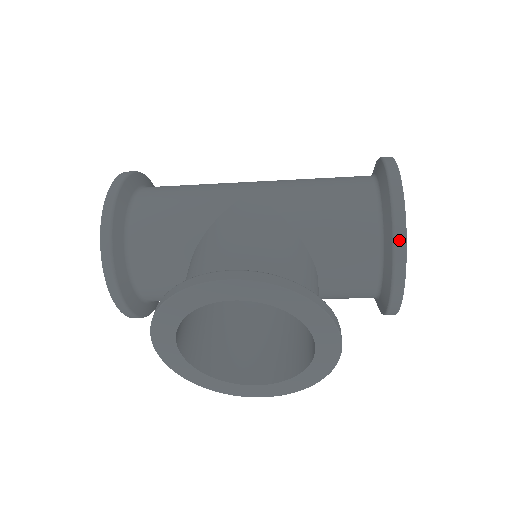
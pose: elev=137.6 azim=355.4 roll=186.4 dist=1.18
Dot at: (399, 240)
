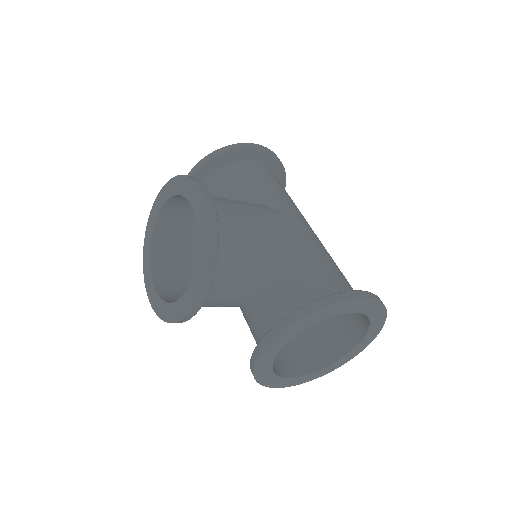
Dot at: (299, 314)
